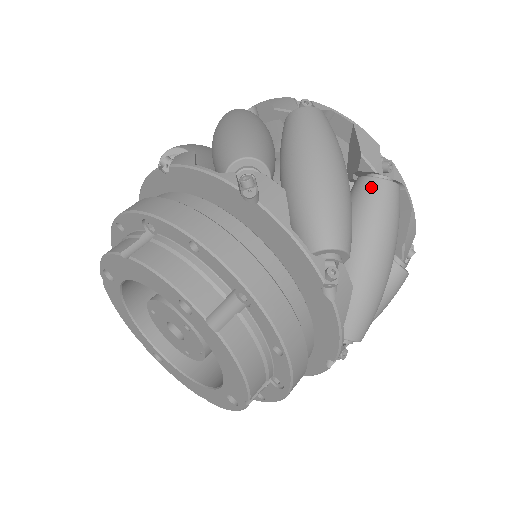
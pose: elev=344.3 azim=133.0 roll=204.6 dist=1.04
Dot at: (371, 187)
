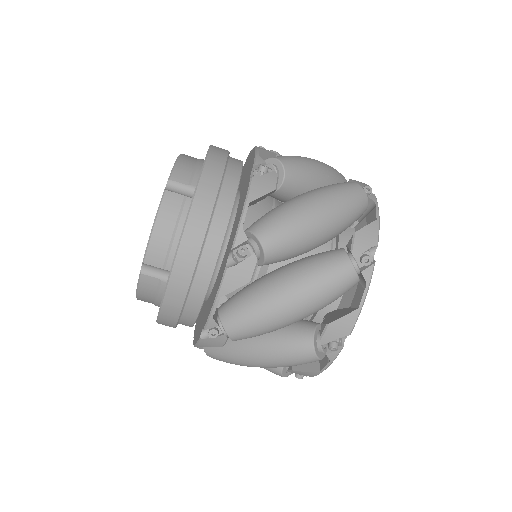
Dot at: (304, 339)
